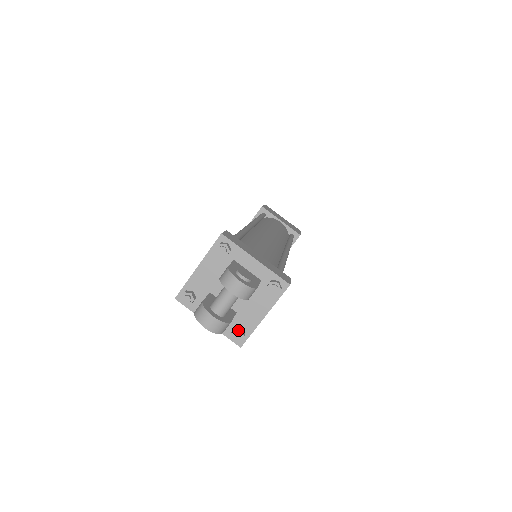
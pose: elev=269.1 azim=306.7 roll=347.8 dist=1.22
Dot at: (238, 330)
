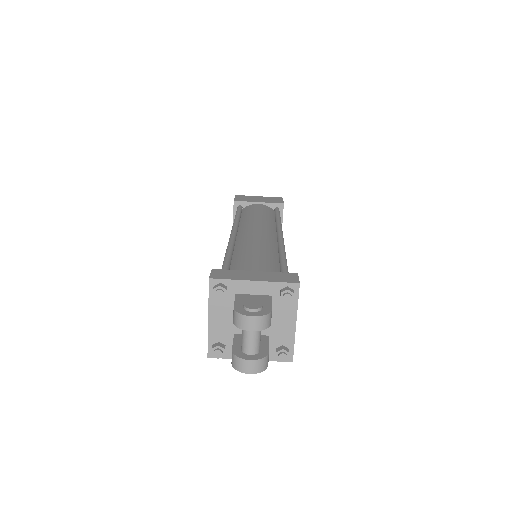
Dot at: (280, 351)
